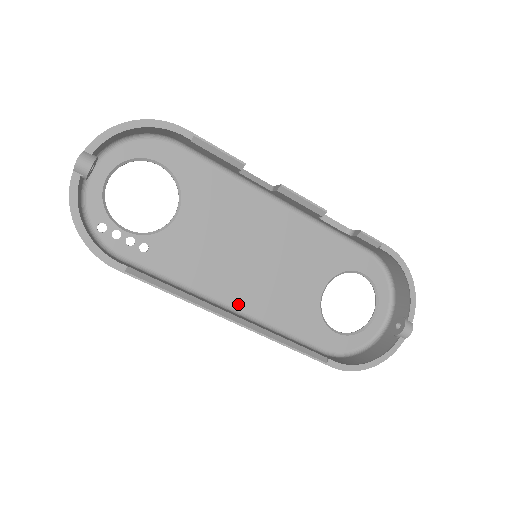
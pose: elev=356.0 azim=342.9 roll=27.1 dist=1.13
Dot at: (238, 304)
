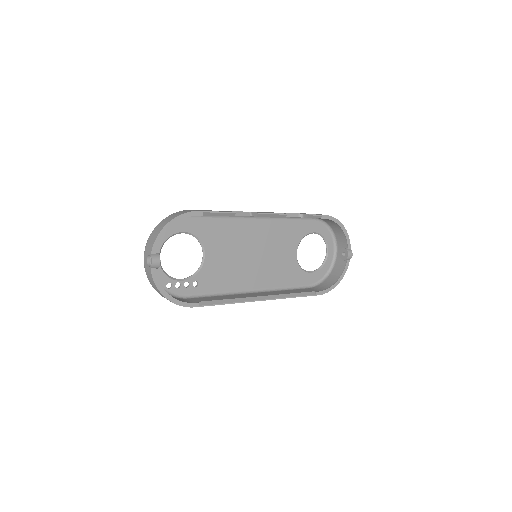
Dot at: (256, 286)
